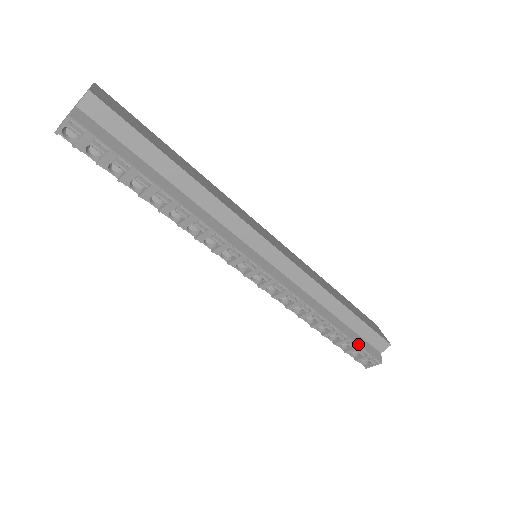
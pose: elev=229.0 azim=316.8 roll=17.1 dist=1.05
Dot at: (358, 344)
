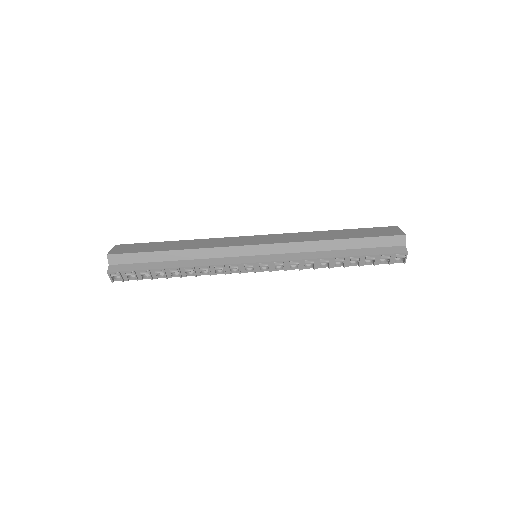
Dot at: (372, 255)
